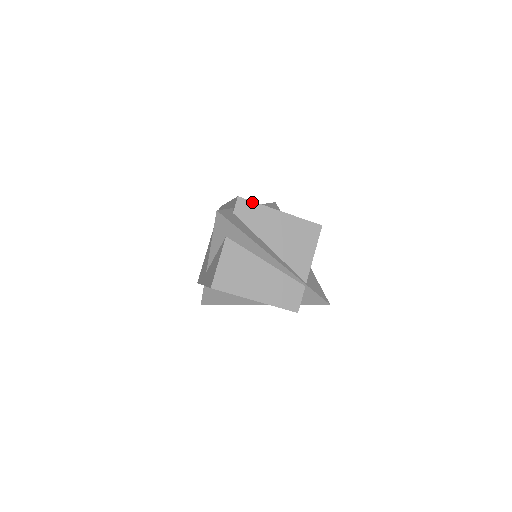
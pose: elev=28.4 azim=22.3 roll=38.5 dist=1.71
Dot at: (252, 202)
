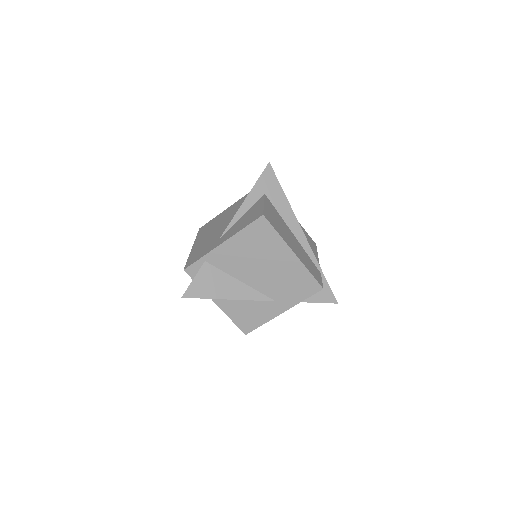
Dot at: occluded
